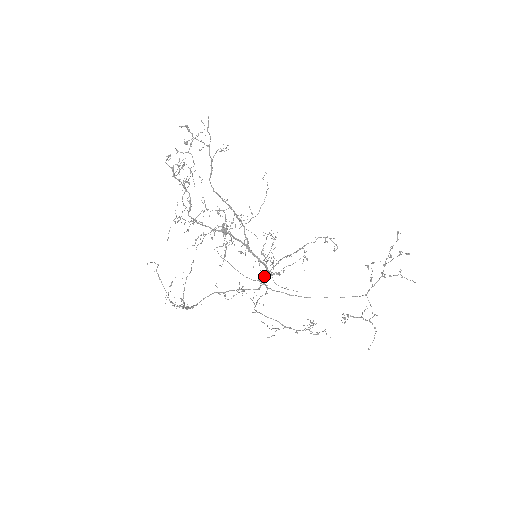
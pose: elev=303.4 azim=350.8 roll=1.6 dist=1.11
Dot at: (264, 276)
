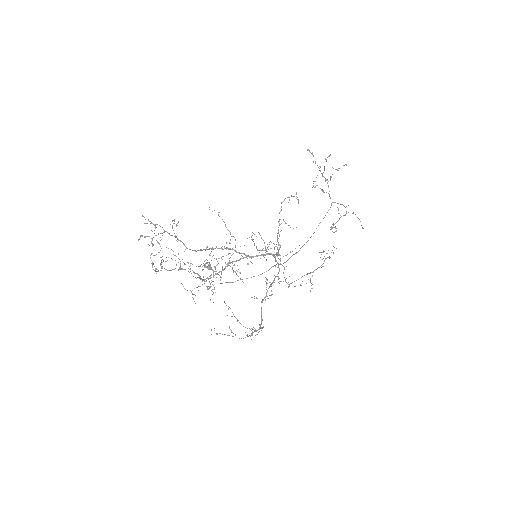
Dot at: (275, 260)
